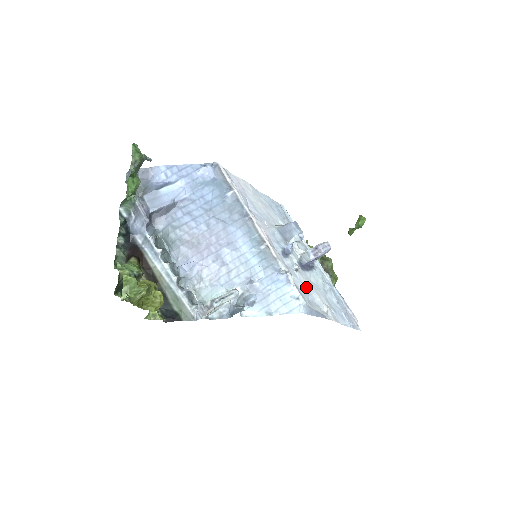
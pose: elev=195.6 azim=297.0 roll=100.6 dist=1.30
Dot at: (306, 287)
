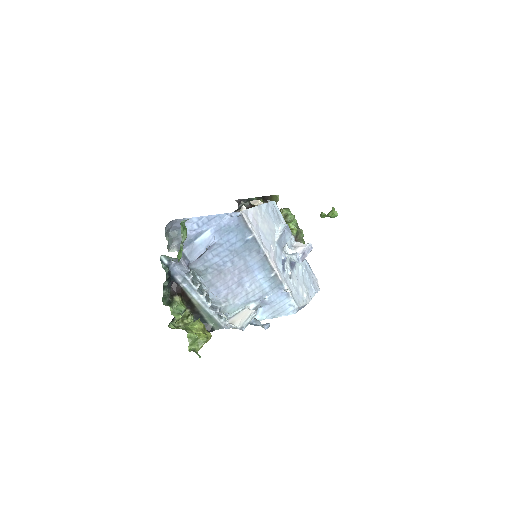
Dot at: (296, 288)
